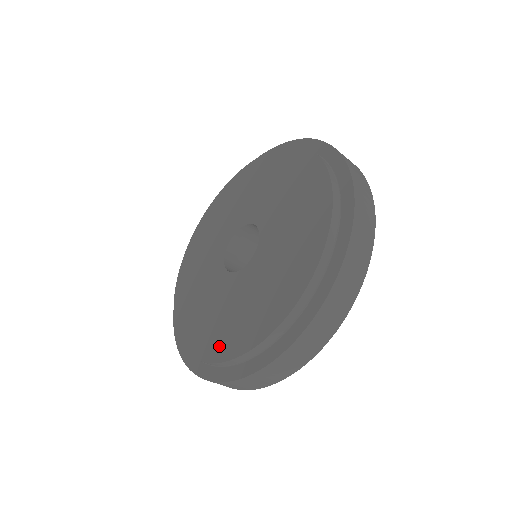
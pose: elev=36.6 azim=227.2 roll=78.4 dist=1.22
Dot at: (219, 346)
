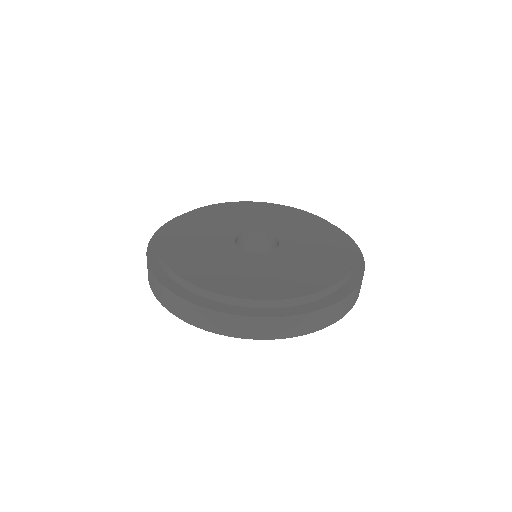
Dot at: (235, 288)
